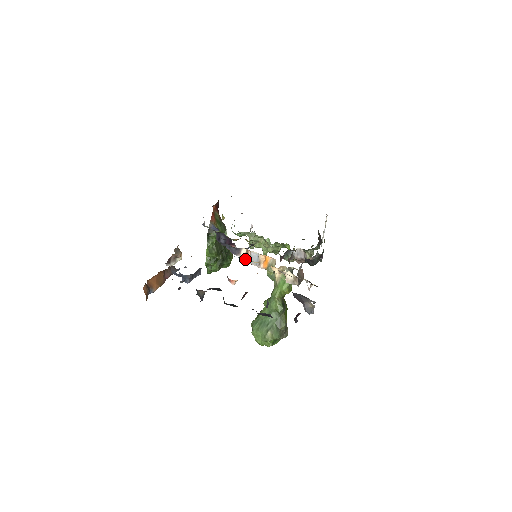
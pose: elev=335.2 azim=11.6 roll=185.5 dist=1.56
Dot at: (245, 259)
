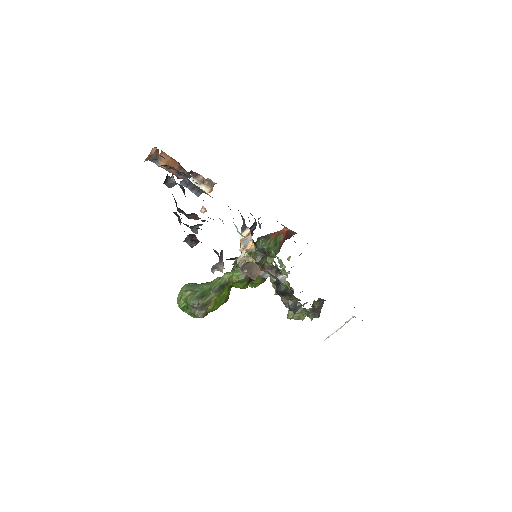
Dot at: (242, 238)
